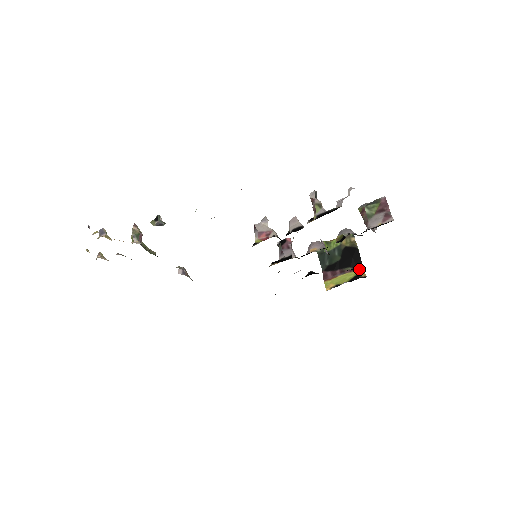
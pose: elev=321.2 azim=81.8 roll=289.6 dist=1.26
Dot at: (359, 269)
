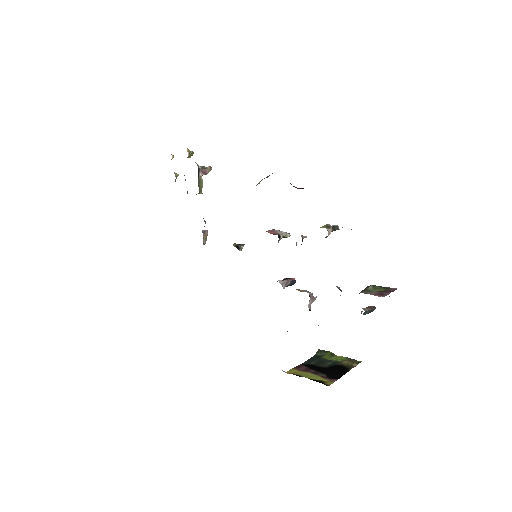
Dot at: (331, 380)
